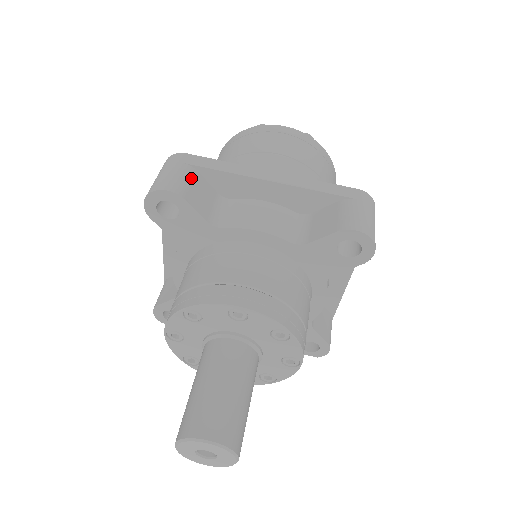
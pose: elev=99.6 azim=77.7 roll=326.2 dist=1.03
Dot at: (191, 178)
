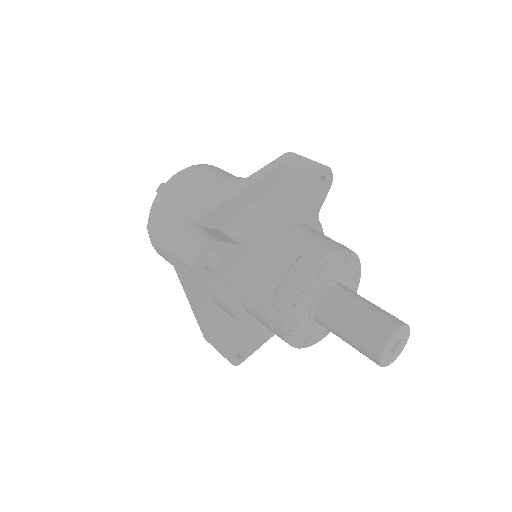
Dot at: (203, 230)
